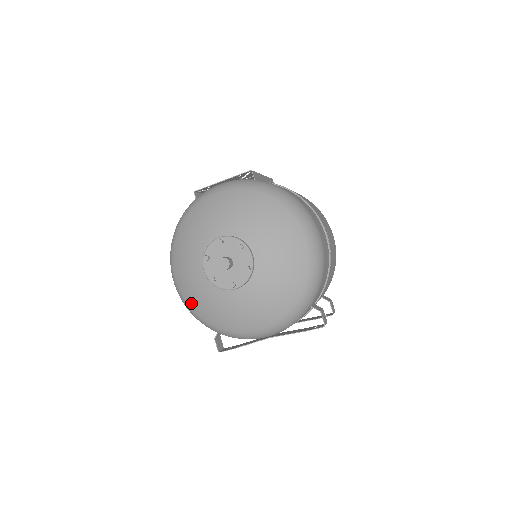
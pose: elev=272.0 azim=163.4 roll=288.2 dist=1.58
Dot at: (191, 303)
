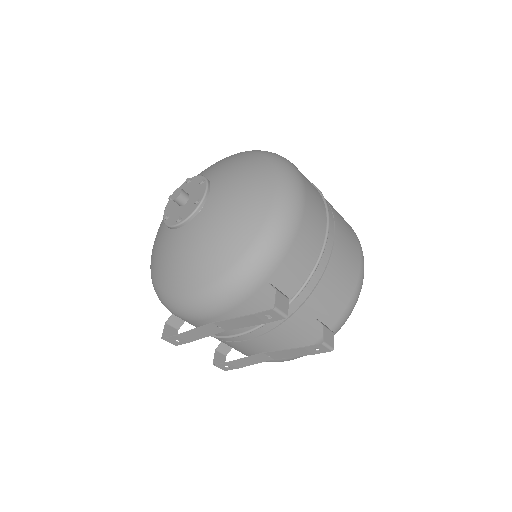
Dot at: (152, 263)
